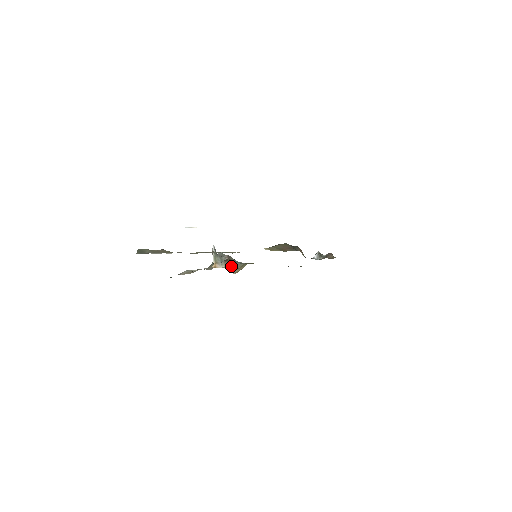
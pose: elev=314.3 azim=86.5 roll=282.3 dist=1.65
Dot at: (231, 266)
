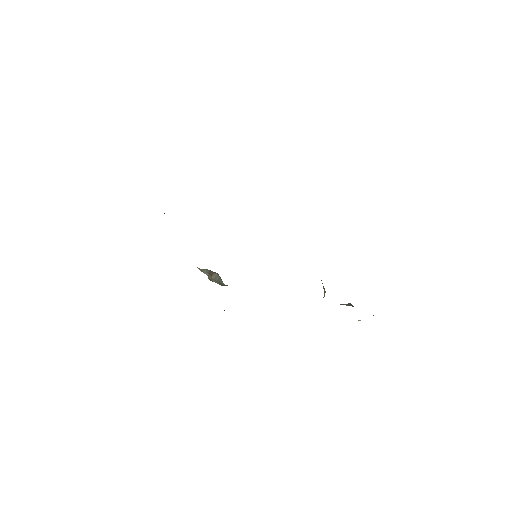
Dot at: (214, 277)
